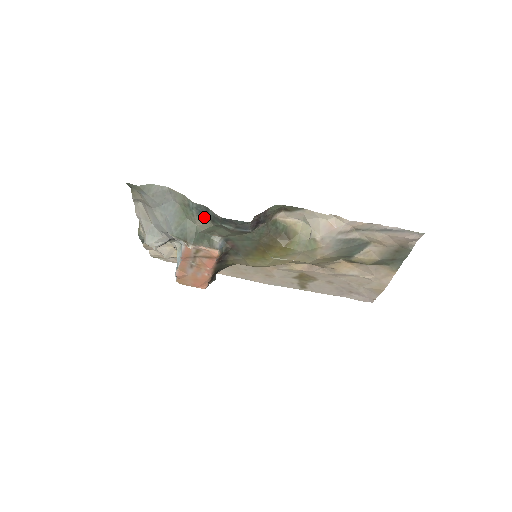
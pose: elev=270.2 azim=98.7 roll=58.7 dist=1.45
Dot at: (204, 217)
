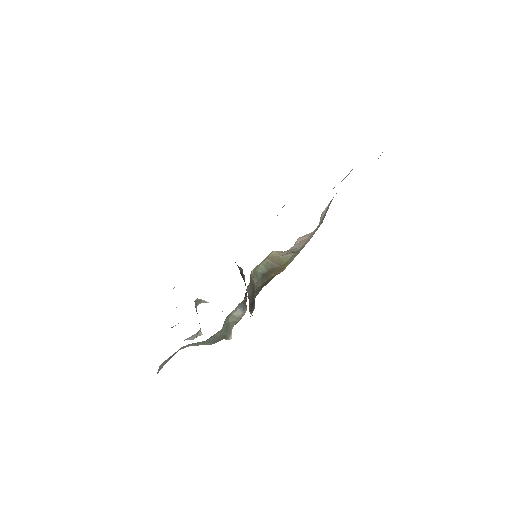
Dot at: occluded
